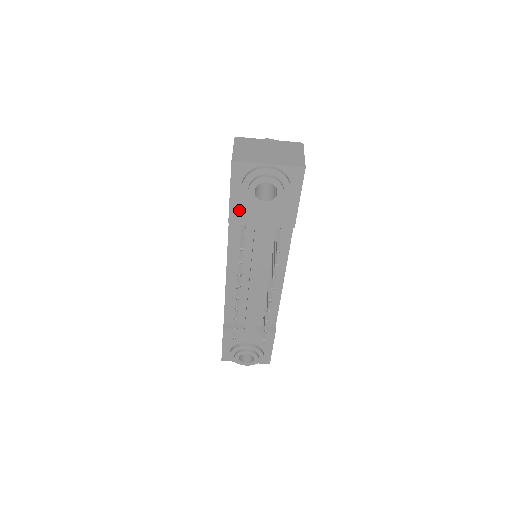
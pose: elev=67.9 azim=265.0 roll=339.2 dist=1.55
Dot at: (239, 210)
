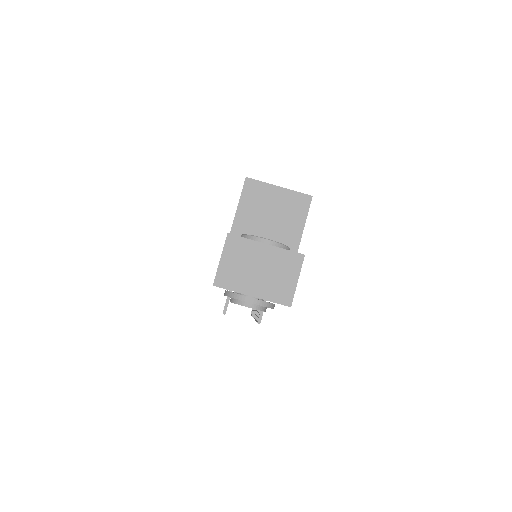
Dot at: occluded
